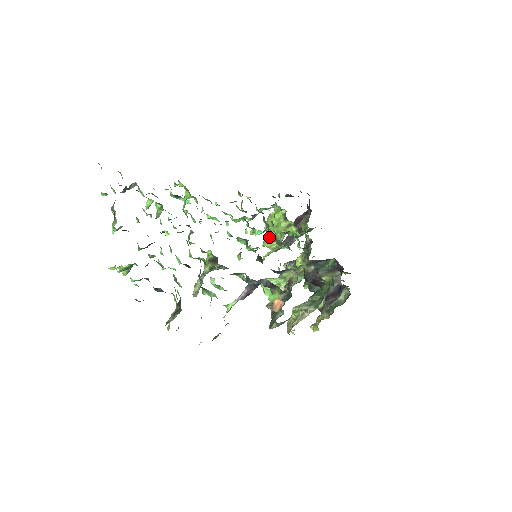
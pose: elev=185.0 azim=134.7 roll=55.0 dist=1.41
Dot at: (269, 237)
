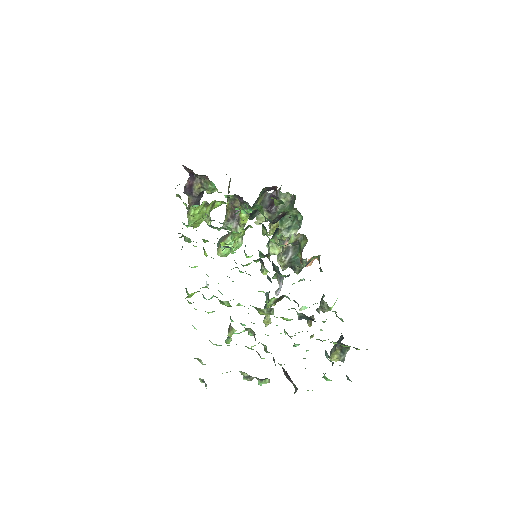
Dot at: (238, 234)
